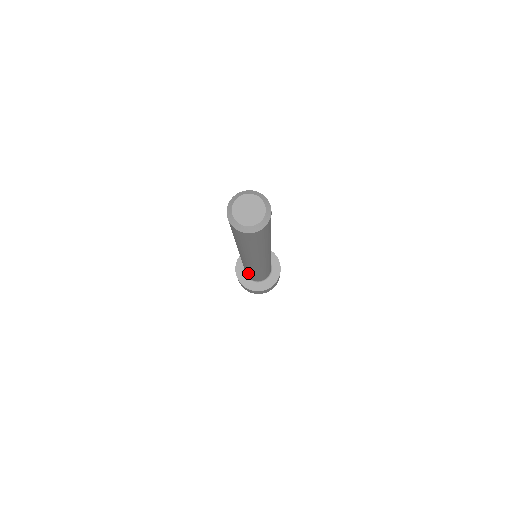
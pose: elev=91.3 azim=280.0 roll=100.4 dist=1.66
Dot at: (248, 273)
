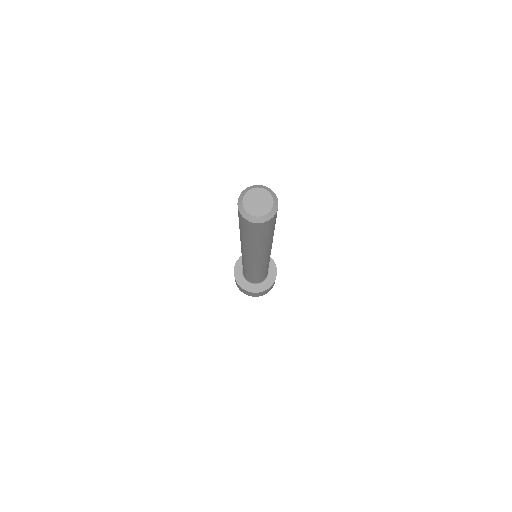
Dot at: occluded
